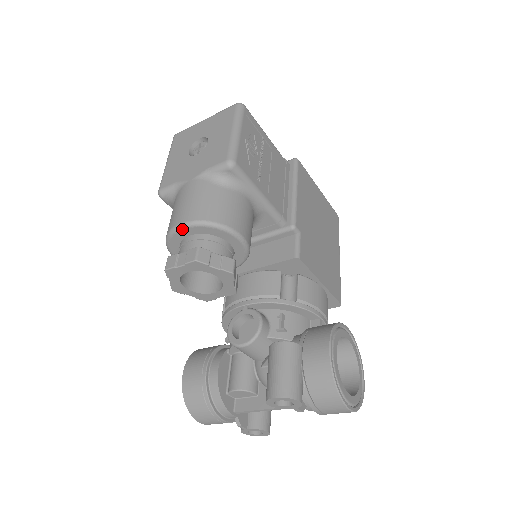
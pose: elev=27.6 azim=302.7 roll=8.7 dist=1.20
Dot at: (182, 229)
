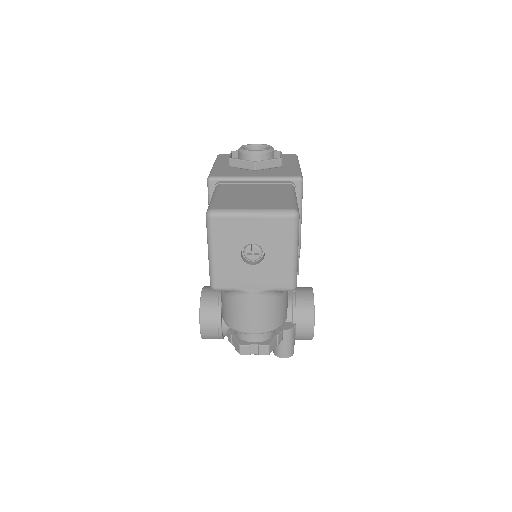
Dot at: occluded
